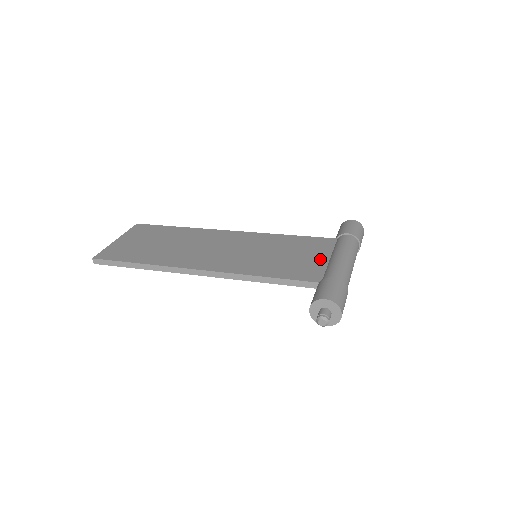
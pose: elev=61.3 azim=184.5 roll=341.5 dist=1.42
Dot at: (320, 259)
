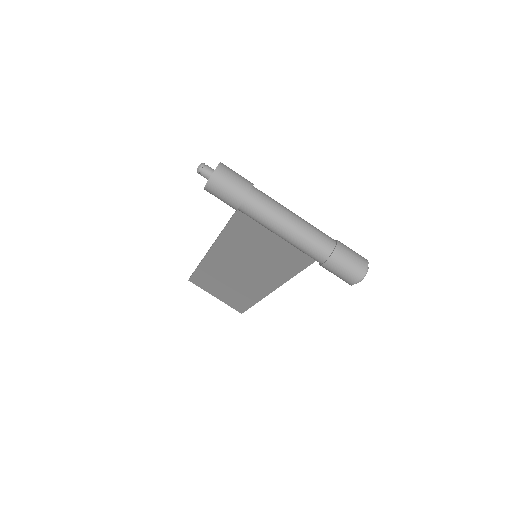
Dot at: occluded
